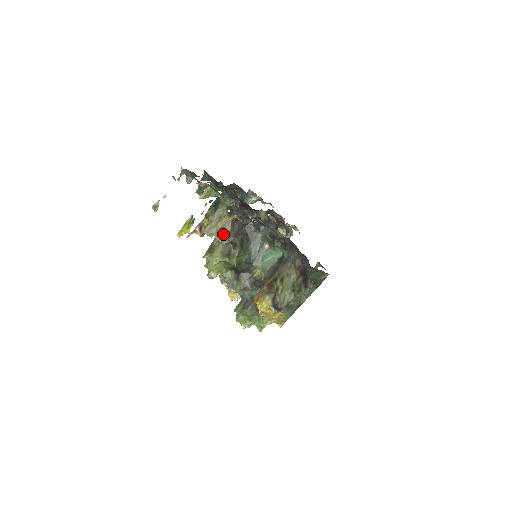
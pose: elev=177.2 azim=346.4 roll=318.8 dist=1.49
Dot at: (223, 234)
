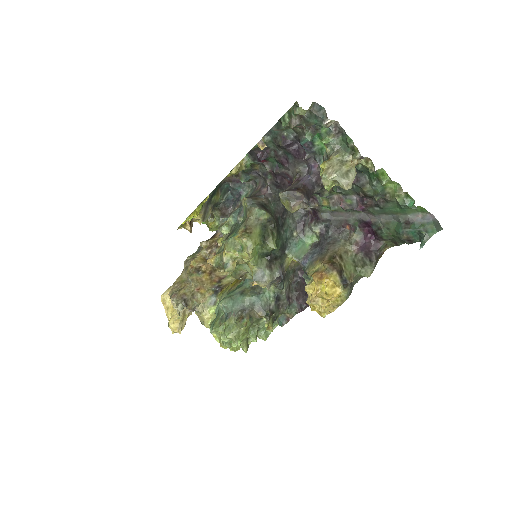
Dot at: (350, 177)
